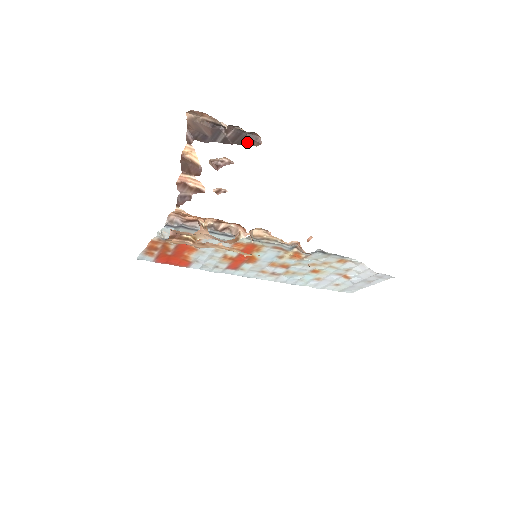
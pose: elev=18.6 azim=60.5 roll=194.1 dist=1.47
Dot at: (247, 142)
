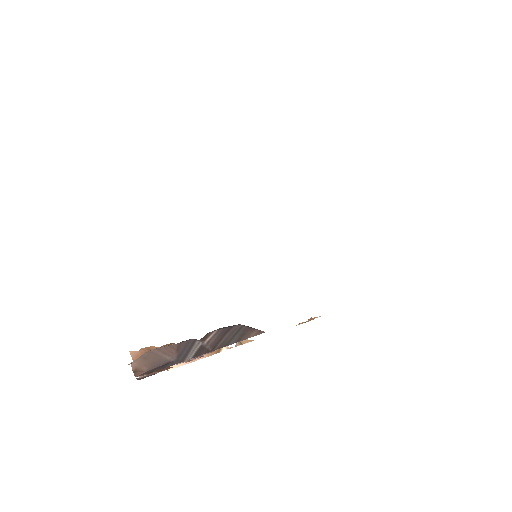
Dot at: (240, 336)
